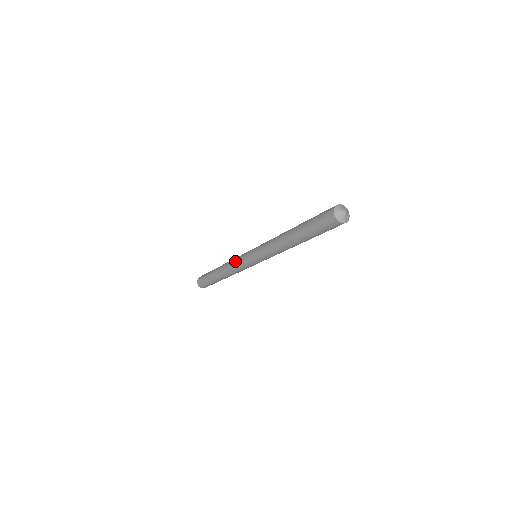
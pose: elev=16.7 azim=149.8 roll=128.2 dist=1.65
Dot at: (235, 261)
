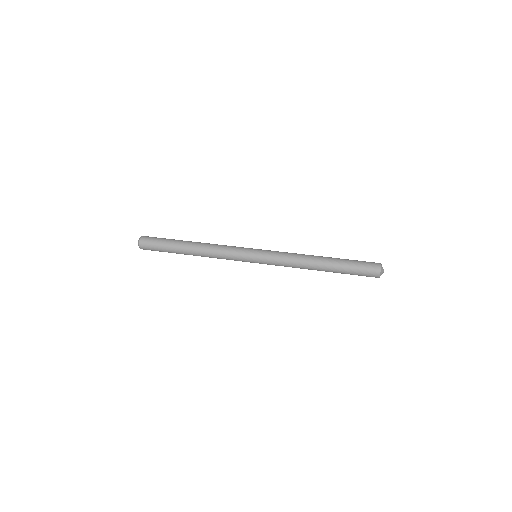
Dot at: (227, 257)
